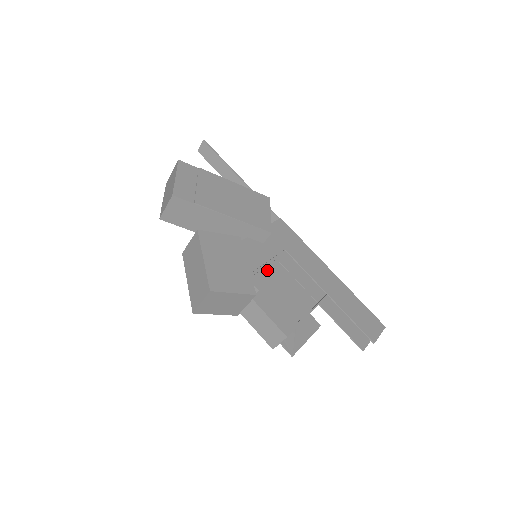
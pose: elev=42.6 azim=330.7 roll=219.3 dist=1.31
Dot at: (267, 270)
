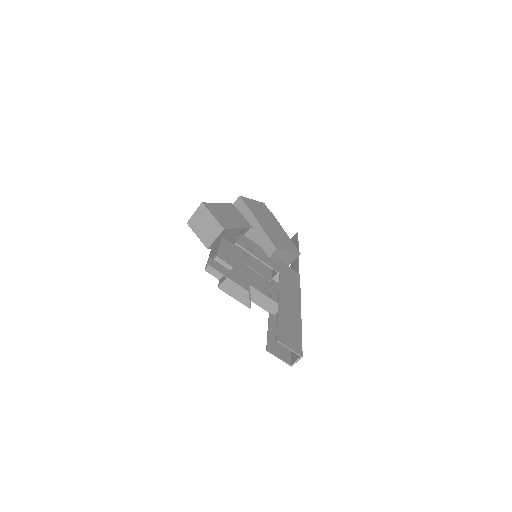
Dot at: (257, 274)
